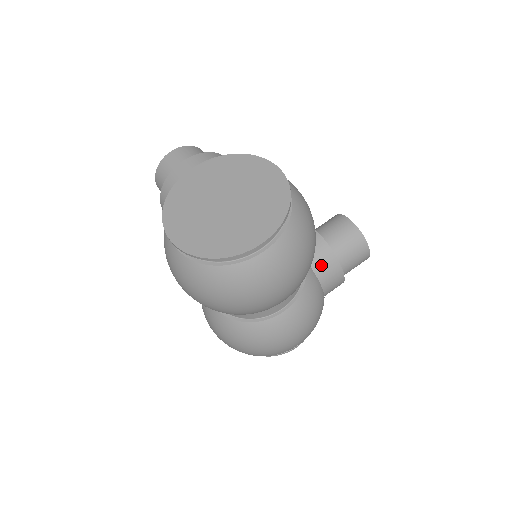
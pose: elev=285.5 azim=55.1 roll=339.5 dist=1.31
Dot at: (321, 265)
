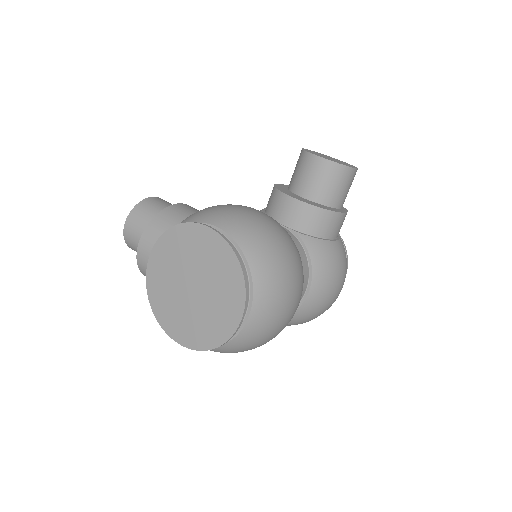
Dot at: (315, 225)
